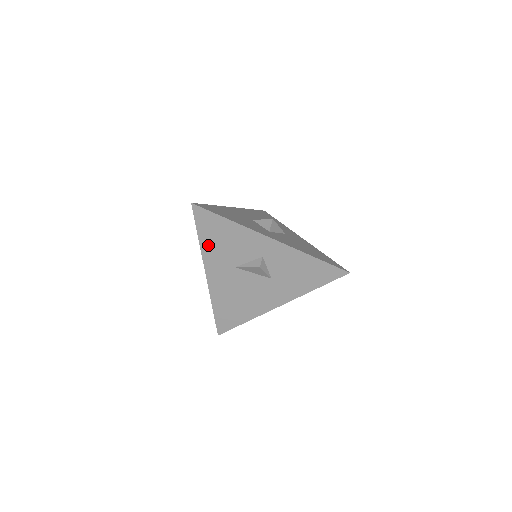
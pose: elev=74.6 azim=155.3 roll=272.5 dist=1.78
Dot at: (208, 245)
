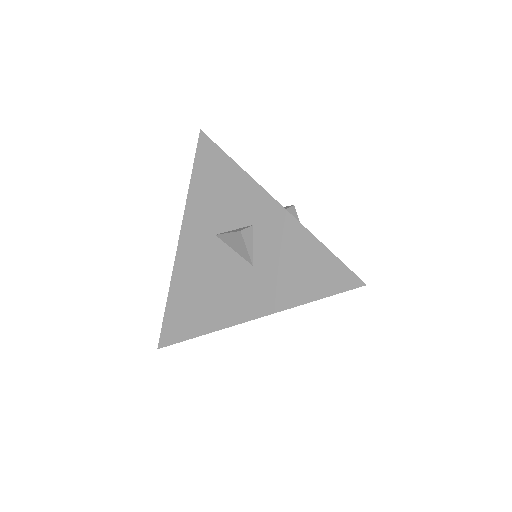
Dot at: (197, 193)
